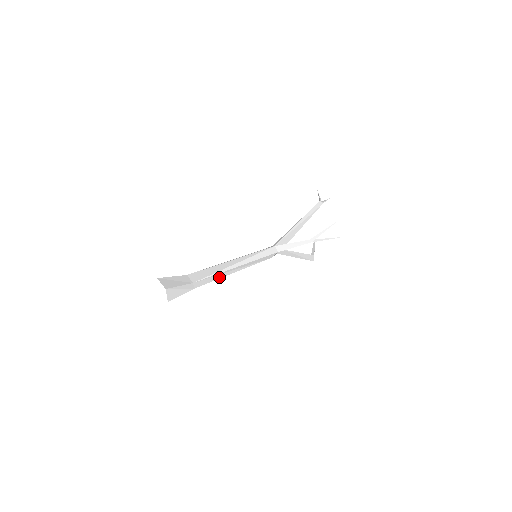
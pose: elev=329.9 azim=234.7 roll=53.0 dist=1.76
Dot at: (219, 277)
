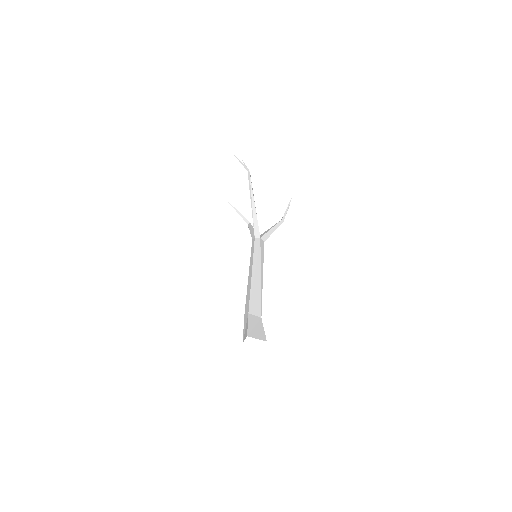
Dot at: occluded
